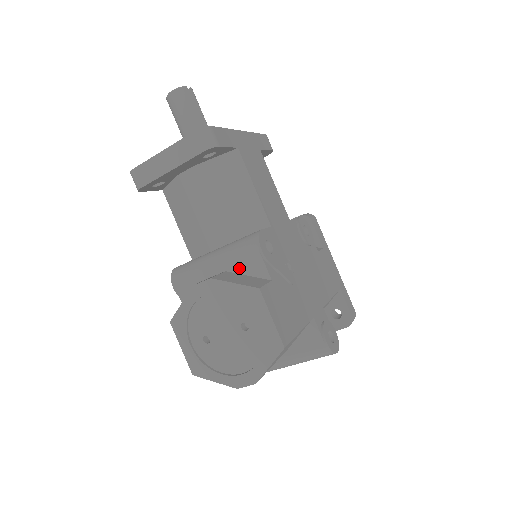
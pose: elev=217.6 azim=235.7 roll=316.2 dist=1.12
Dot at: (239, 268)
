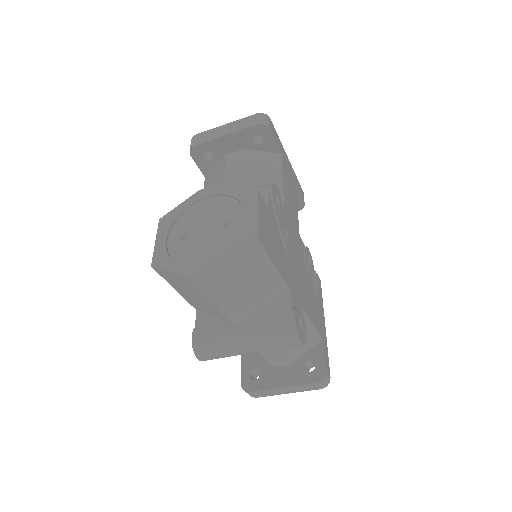
Dot at: occluded
